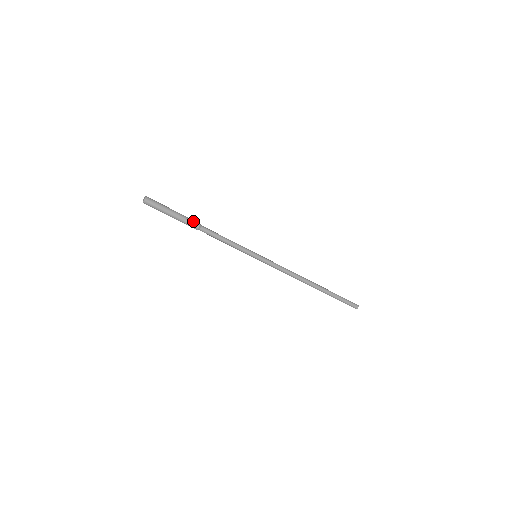
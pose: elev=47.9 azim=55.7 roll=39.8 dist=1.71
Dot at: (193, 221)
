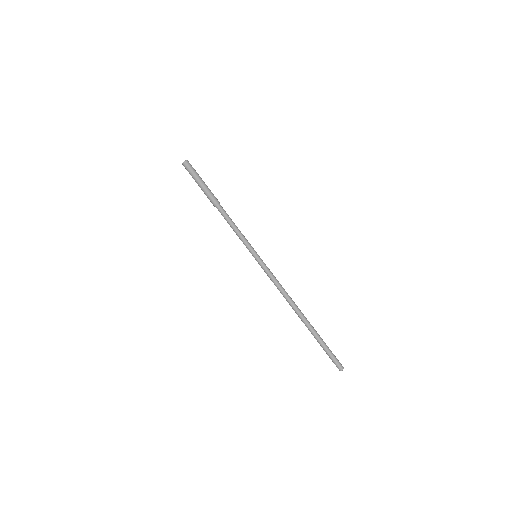
Dot at: occluded
